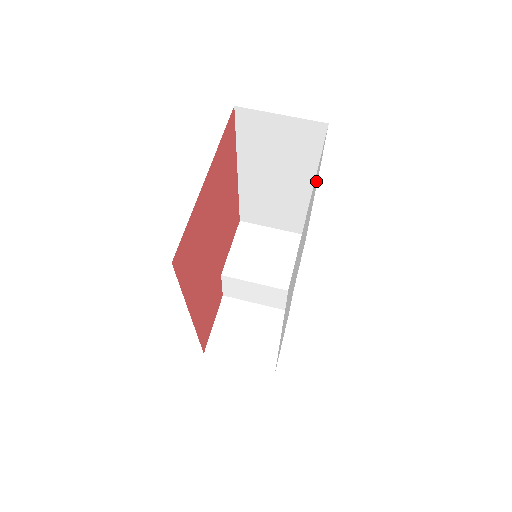
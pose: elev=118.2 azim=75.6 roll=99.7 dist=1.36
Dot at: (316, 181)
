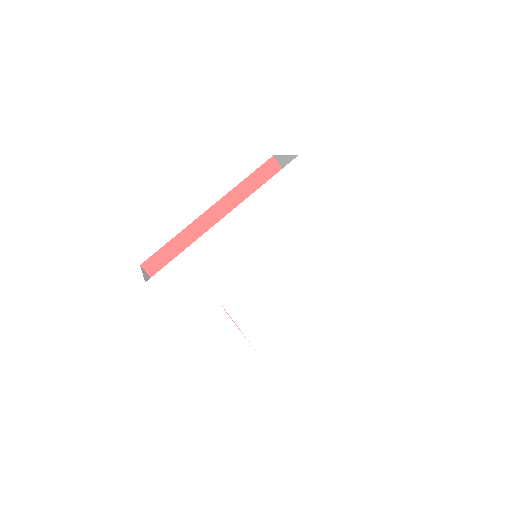
Dot at: (329, 270)
